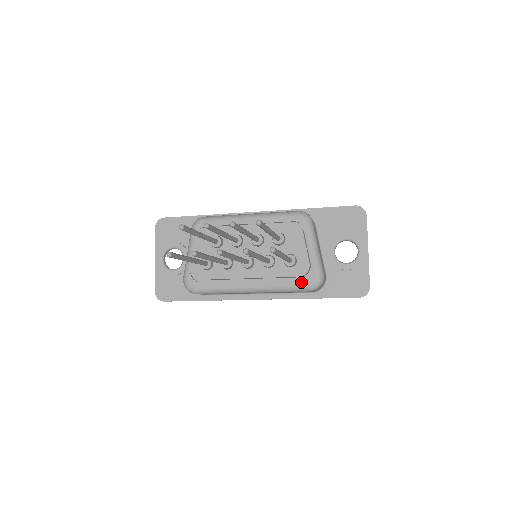
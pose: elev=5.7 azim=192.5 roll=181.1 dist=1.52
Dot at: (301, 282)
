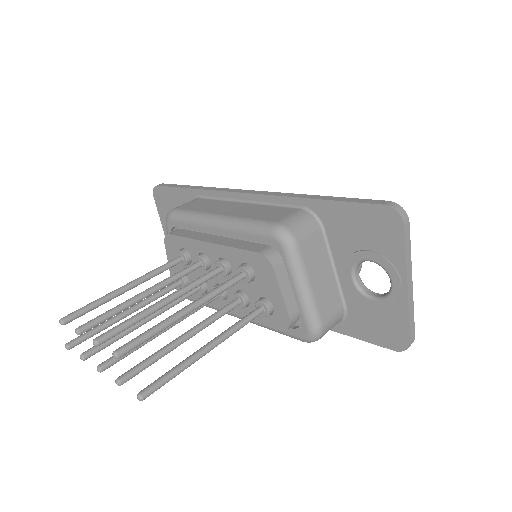
Dot at: (289, 331)
